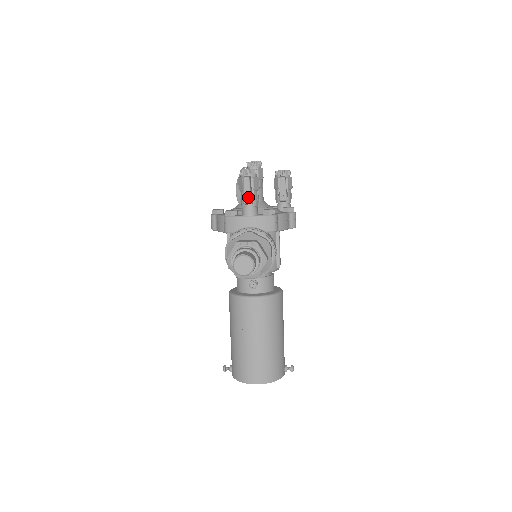
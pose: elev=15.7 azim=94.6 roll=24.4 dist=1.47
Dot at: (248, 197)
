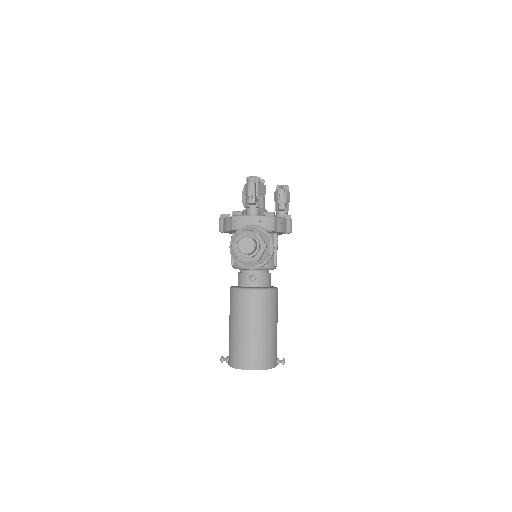
Dot at: (252, 197)
